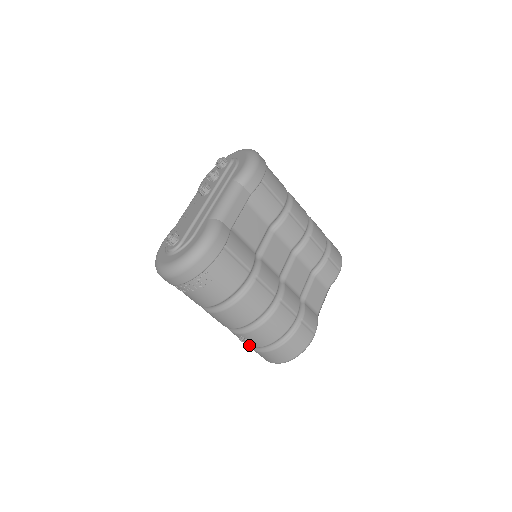
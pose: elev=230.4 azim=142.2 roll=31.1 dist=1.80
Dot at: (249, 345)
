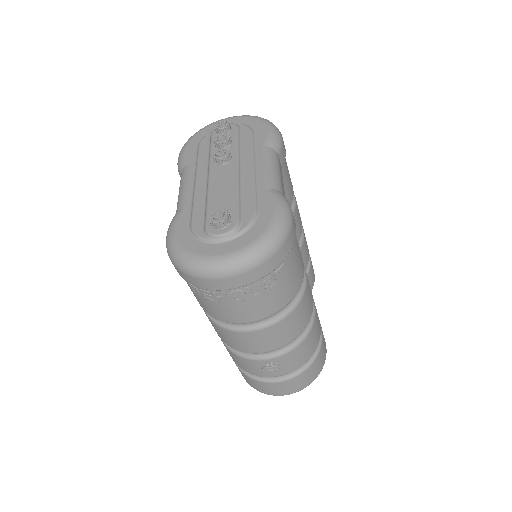
Dot at: (268, 375)
